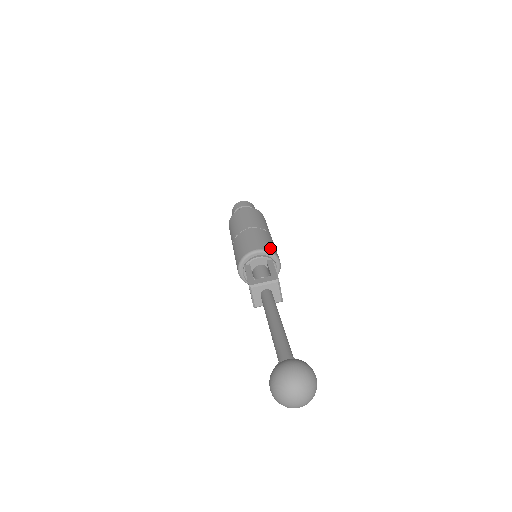
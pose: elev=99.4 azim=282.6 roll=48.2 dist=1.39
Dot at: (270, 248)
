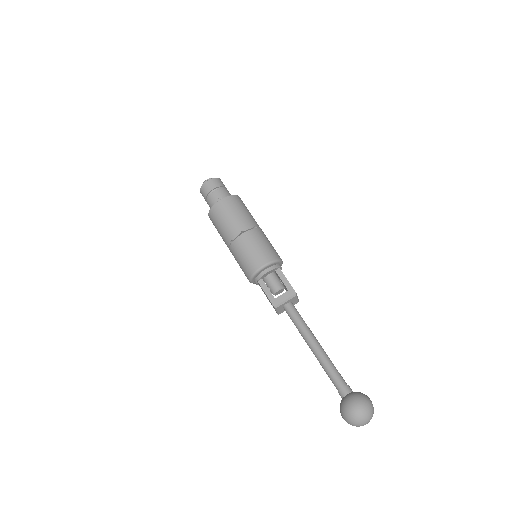
Dot at: (273, 255)
